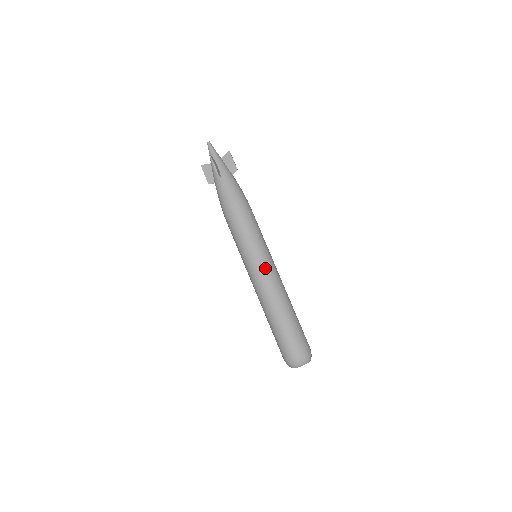
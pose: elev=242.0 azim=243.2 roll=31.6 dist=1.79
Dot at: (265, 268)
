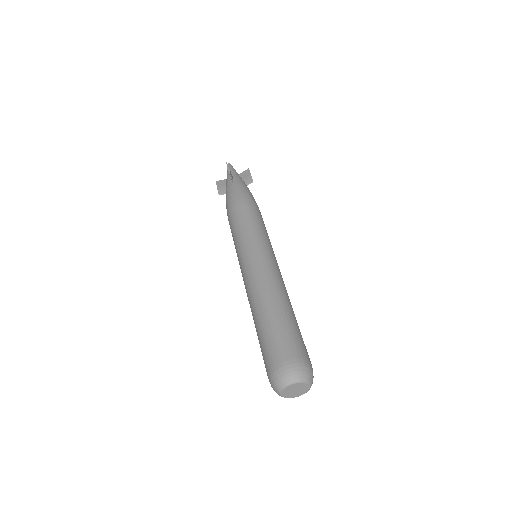
Dot at: (263, 257)
